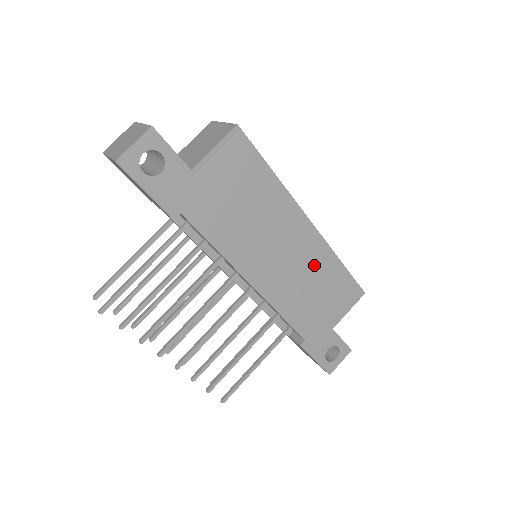
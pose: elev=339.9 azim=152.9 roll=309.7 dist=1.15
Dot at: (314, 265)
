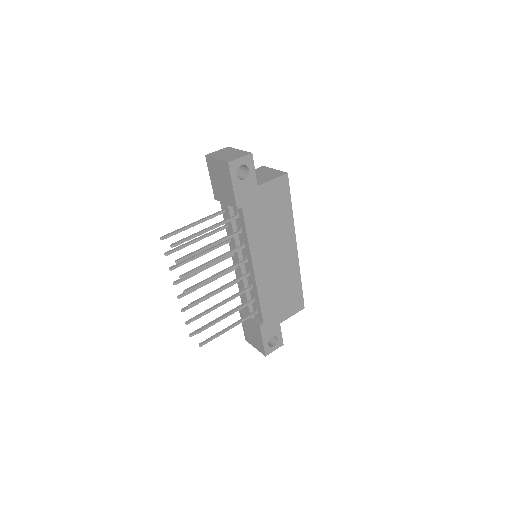
Dot at: (288, 275)
